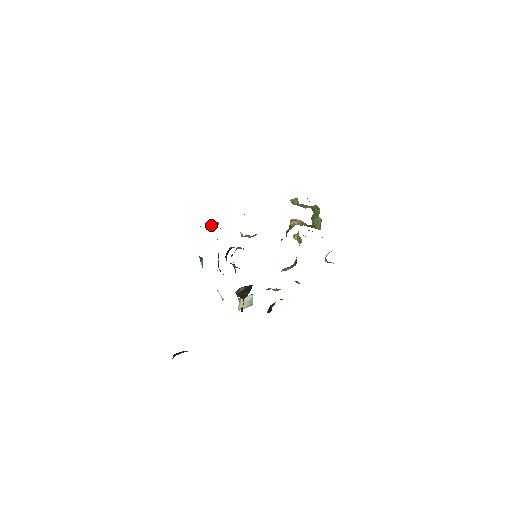
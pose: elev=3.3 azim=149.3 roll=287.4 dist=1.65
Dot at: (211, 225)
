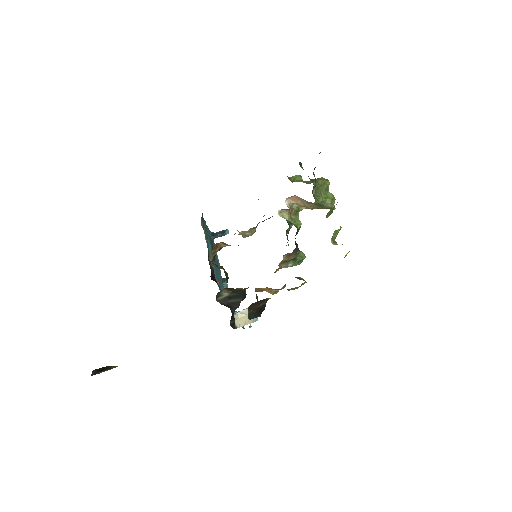
Dot at: (218, 234)
